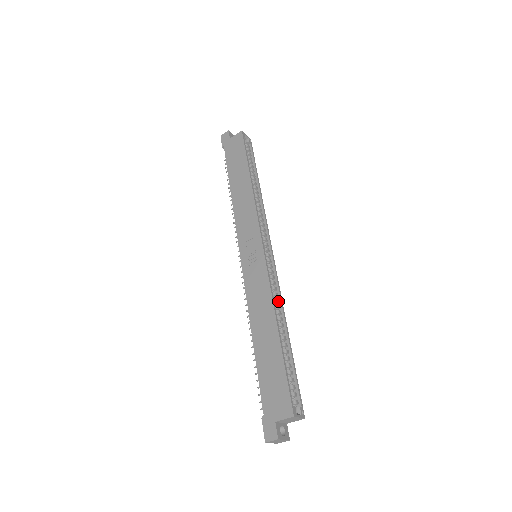
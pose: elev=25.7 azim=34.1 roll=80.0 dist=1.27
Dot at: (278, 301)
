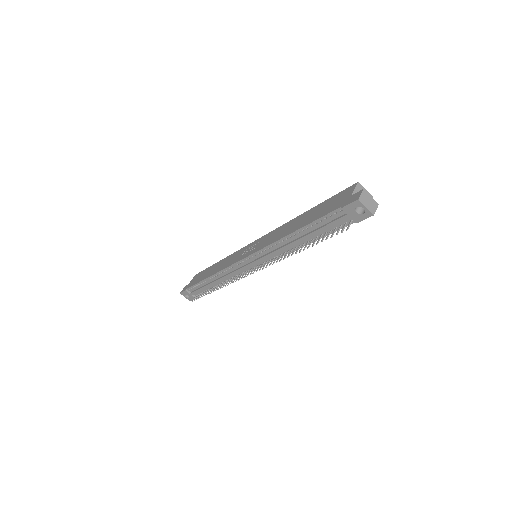
Dot at: occluded
